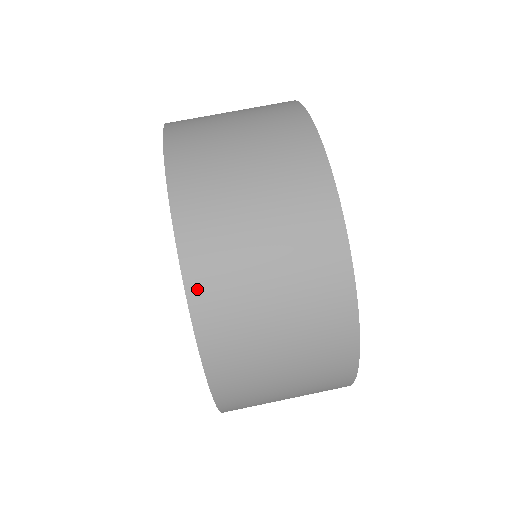
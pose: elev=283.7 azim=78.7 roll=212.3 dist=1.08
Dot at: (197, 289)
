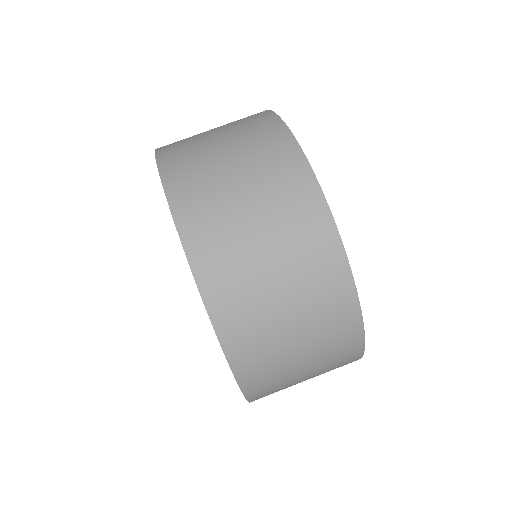
Dot at: (239, 362)
